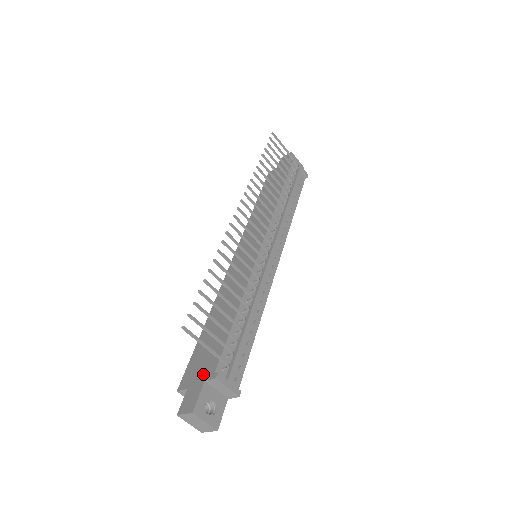
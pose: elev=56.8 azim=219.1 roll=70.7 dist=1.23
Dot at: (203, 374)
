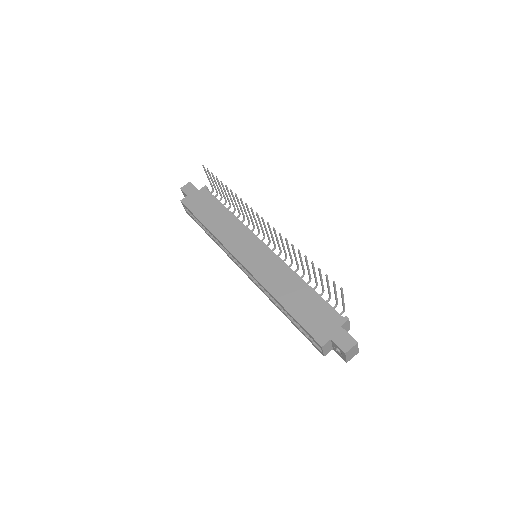
Dot at: (334, 325)
